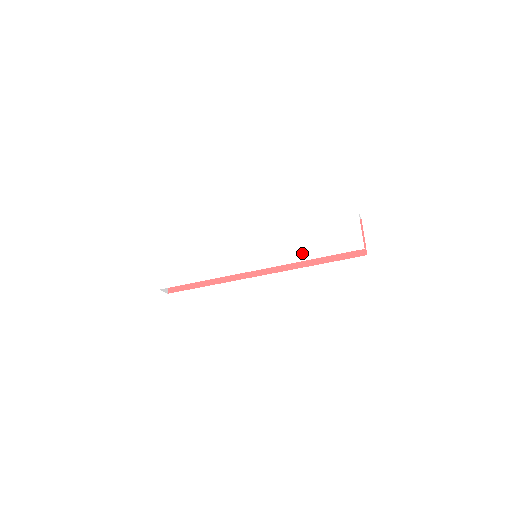
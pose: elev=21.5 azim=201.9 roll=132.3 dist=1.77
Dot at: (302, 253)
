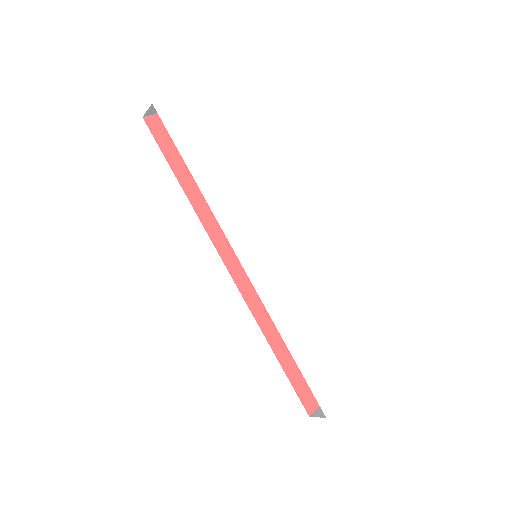
Dot at: (291, 331)
